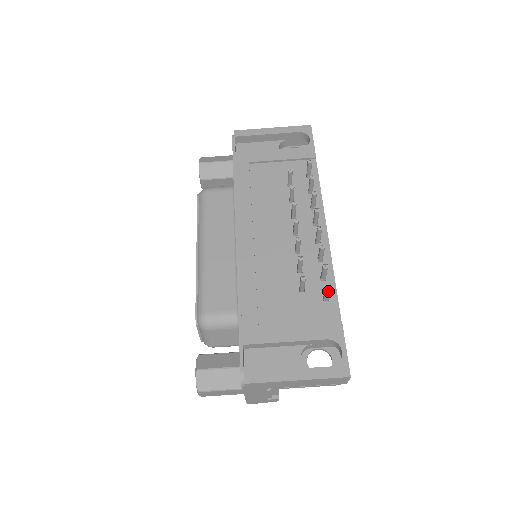
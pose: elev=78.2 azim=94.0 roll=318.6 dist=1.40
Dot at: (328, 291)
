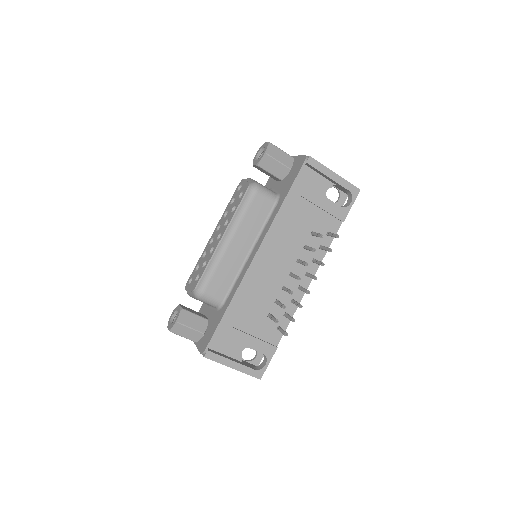
Dot at: (284, 334)
